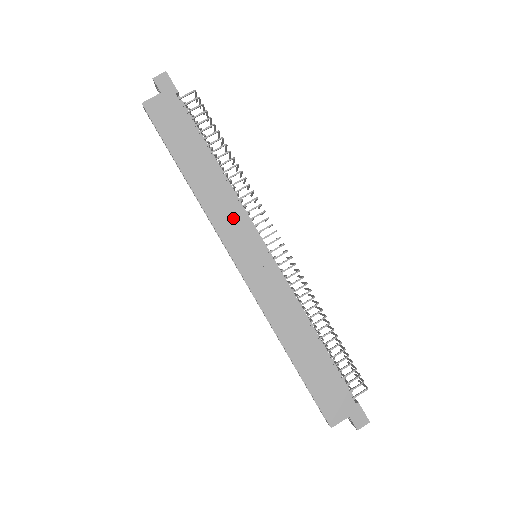
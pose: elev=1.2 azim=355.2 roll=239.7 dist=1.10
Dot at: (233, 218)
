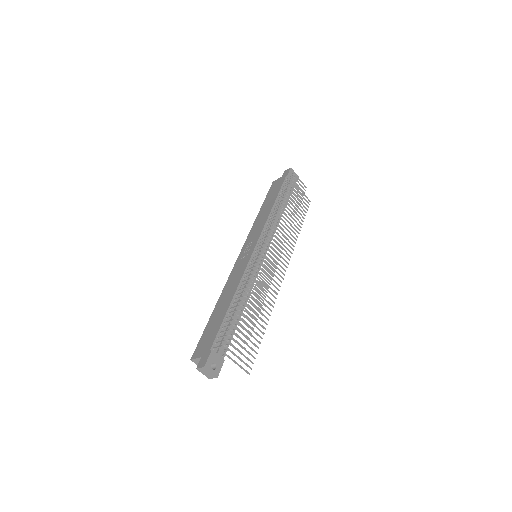
Dot at: (258, 230)
